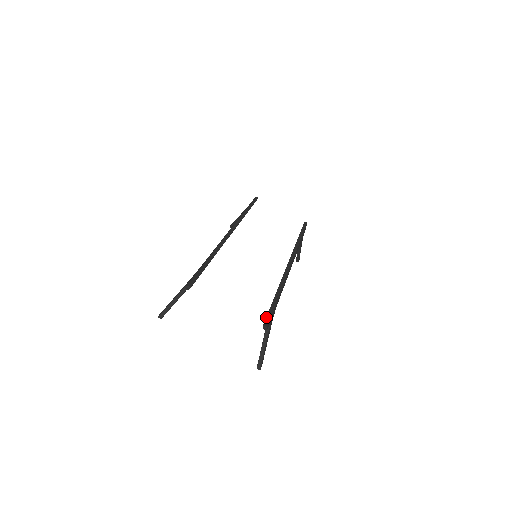
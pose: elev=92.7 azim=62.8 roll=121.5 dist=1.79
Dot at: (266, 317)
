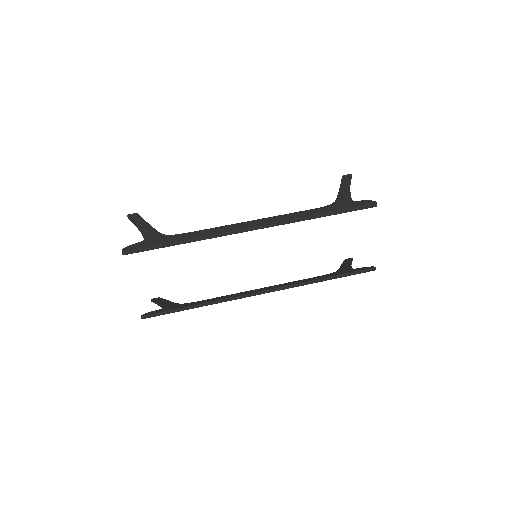
Dot at: (153, 314)
